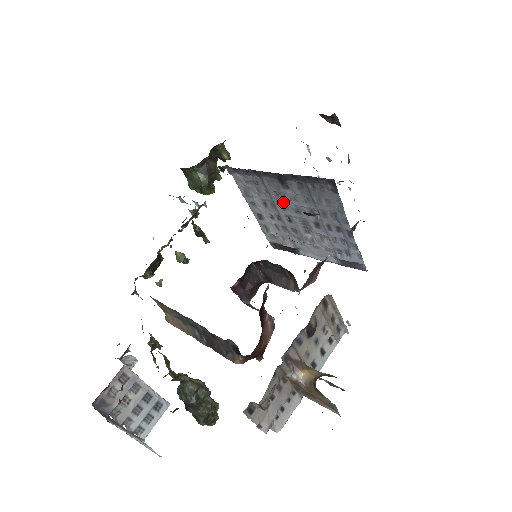
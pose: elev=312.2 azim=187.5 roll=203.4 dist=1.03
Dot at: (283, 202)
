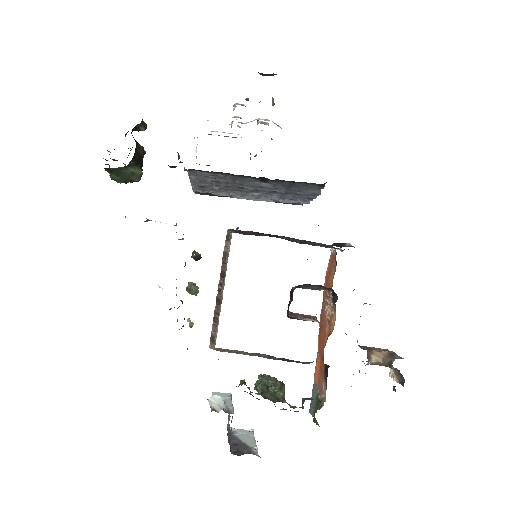
Dot at: (248, 185)
